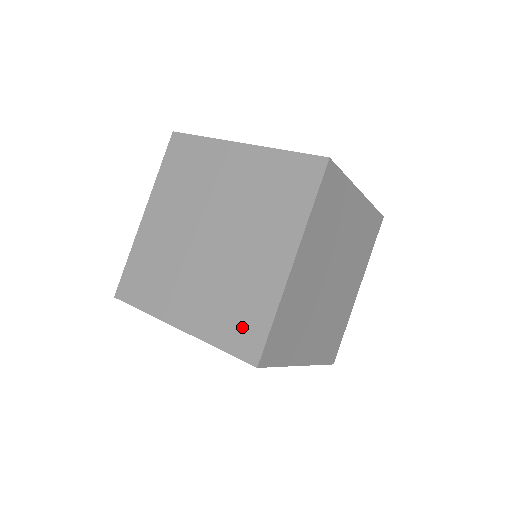
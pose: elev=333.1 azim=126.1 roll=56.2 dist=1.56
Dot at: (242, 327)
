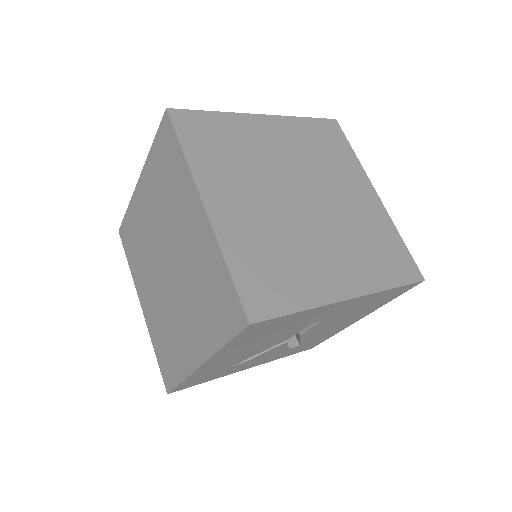
Dot at: (220, 305)
